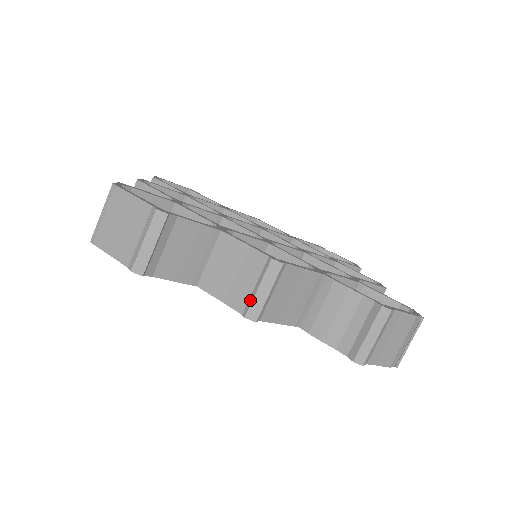
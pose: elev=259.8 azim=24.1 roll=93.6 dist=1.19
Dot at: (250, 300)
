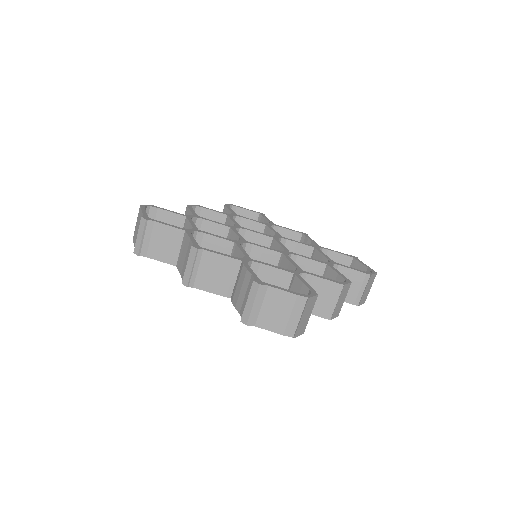
Dot at: (185, 273)
